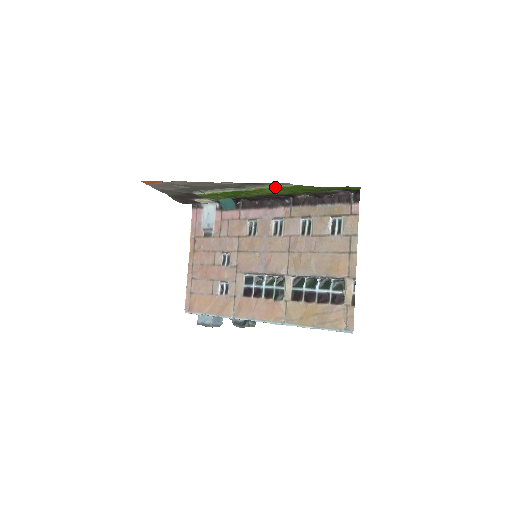
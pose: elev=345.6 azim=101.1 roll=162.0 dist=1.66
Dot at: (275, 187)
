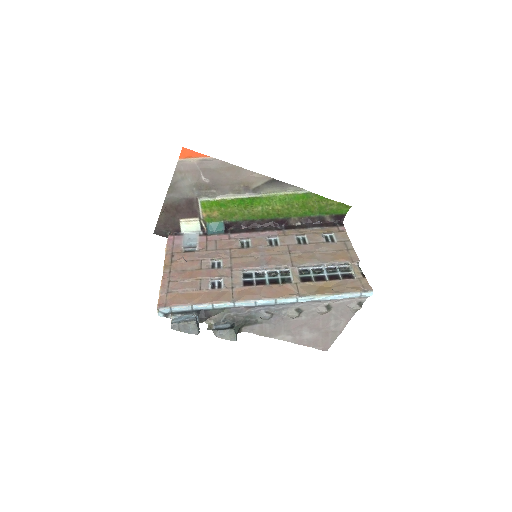
Dot at: (289, 193)
